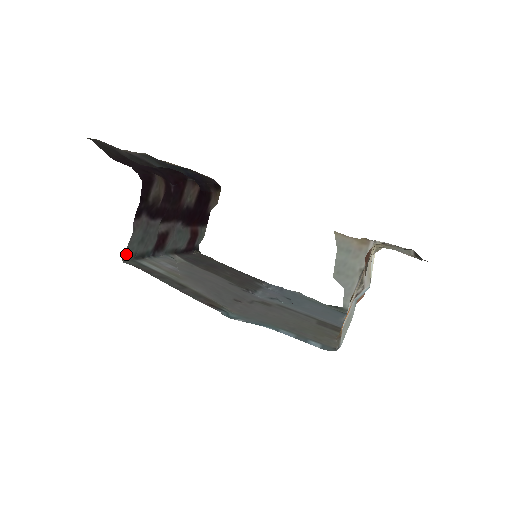
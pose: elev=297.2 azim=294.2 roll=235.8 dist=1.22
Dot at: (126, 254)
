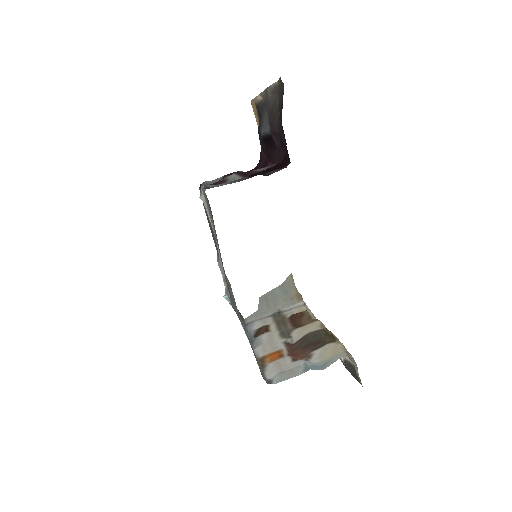
Dot at: (212, 187)
